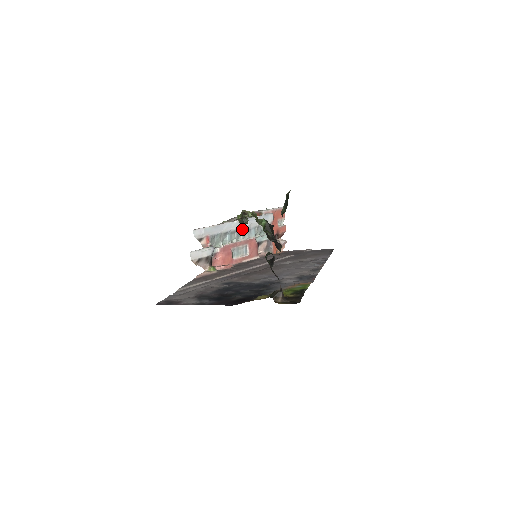
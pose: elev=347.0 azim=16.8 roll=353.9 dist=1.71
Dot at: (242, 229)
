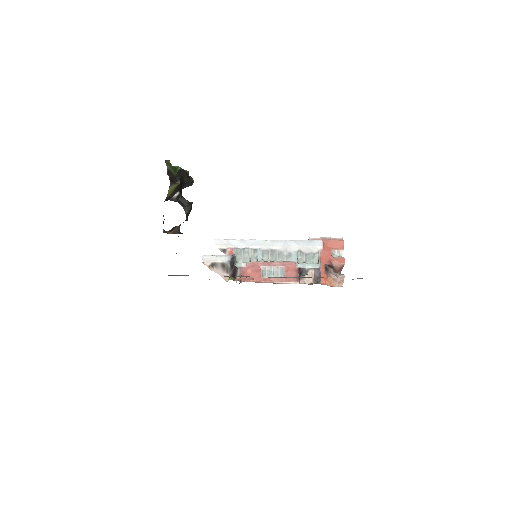
Dot at: (278, 250)
